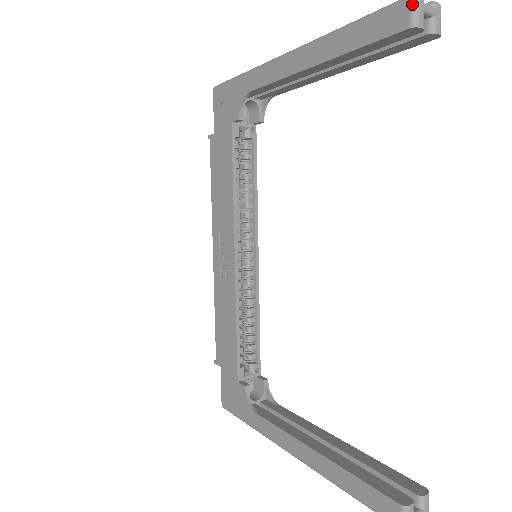
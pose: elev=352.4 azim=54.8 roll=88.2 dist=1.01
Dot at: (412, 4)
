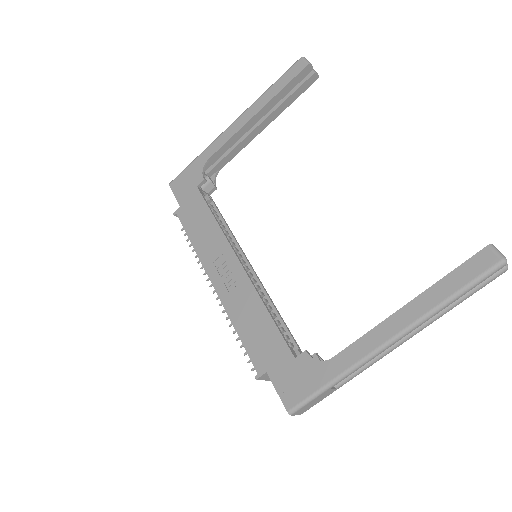
Dot at: (303, 59)
